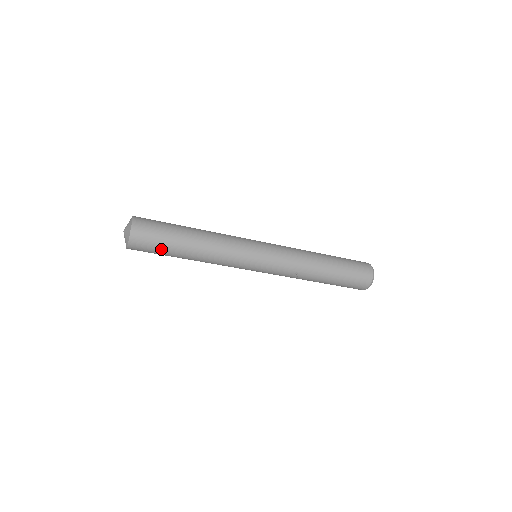
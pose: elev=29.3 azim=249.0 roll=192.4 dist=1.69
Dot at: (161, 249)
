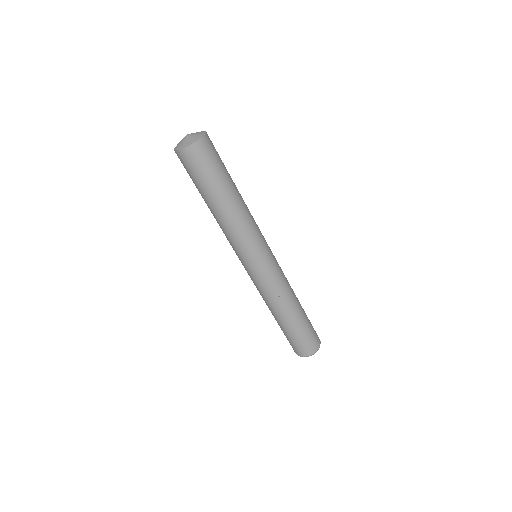
Dot at: (209, 176)
